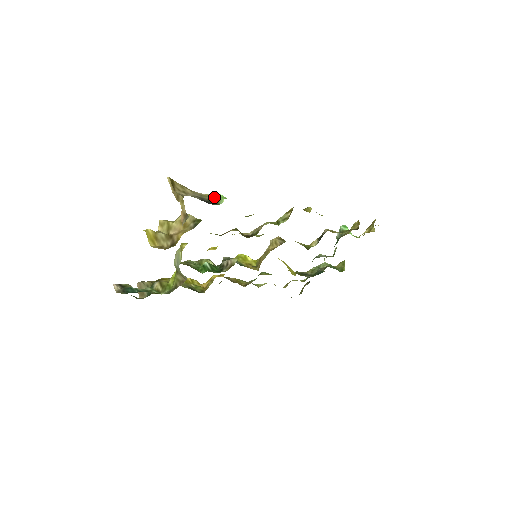
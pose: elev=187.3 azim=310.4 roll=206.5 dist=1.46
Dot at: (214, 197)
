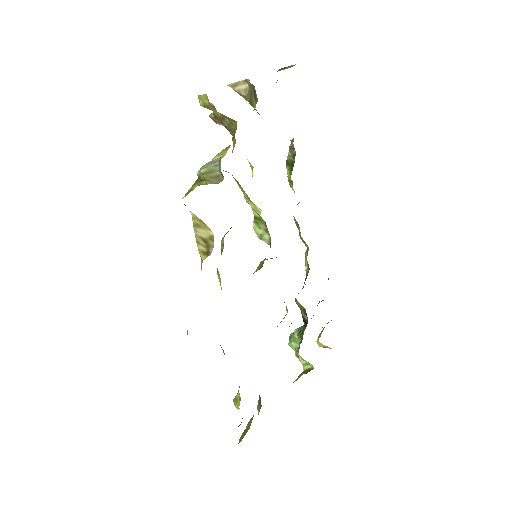
Dot at: occluded
